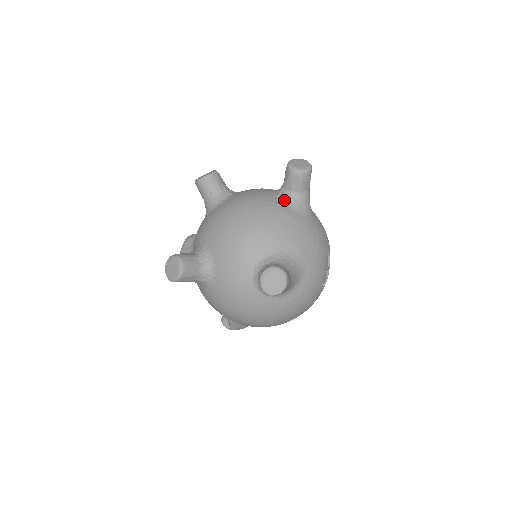
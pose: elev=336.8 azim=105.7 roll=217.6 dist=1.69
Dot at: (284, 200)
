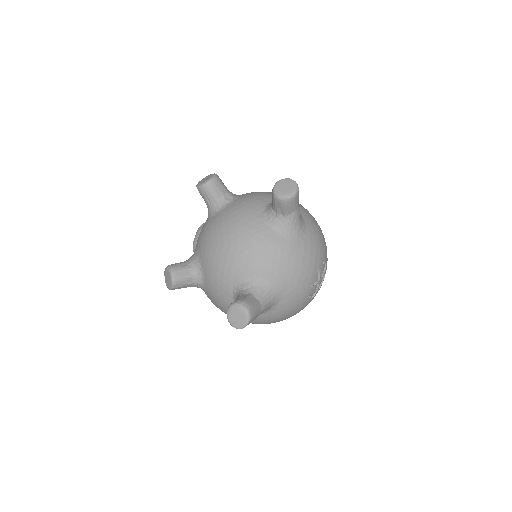
Dot at: (270, 221)
